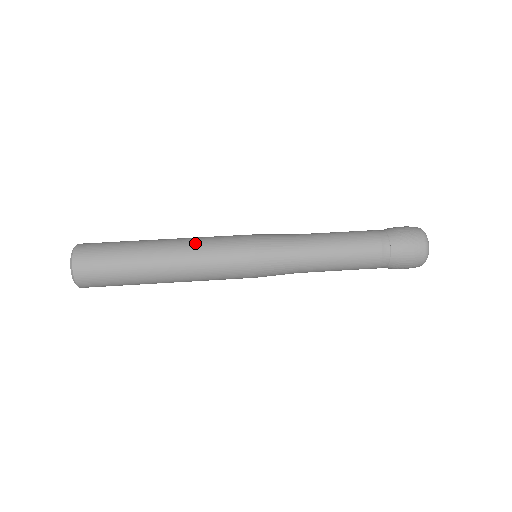
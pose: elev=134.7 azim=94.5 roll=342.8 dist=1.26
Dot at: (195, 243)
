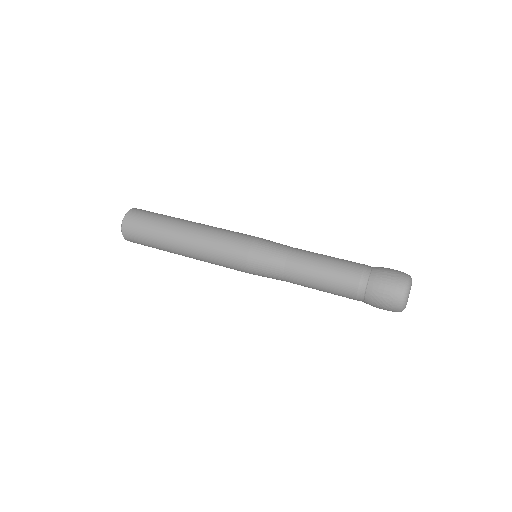
Dot at: (215, 227)
